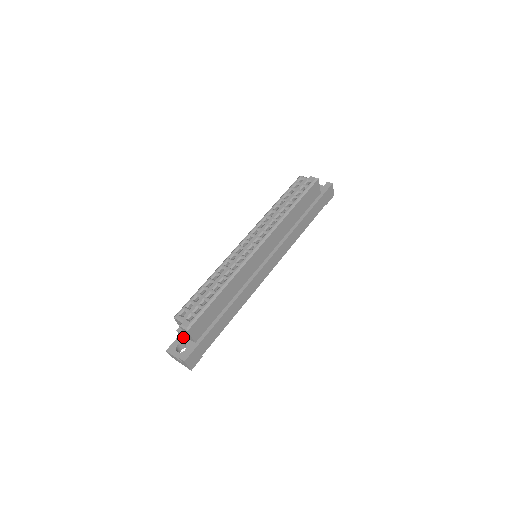
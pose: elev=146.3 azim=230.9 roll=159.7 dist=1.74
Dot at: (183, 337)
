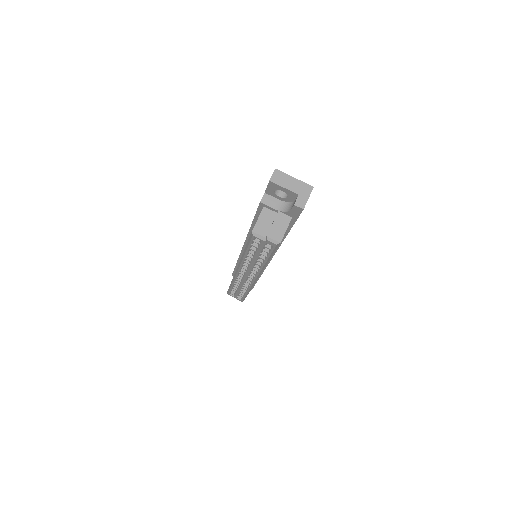
Dot at: occluded
